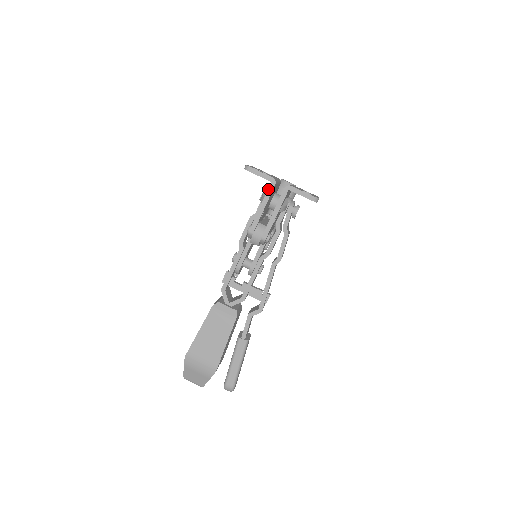
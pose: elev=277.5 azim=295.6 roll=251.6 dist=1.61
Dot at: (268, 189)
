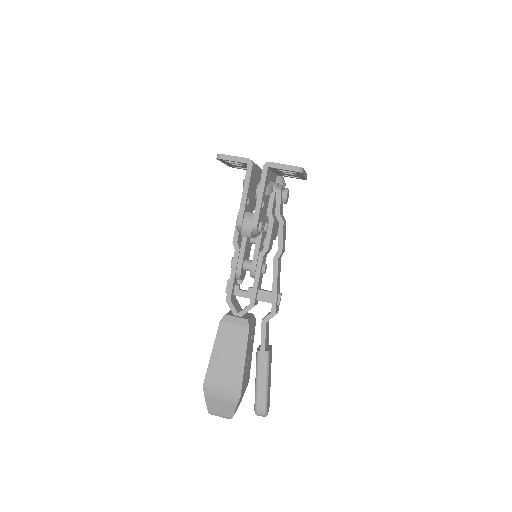
Dot at: (246, 172)
